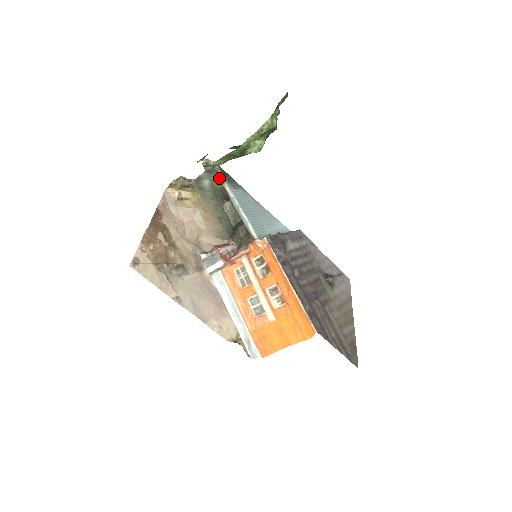
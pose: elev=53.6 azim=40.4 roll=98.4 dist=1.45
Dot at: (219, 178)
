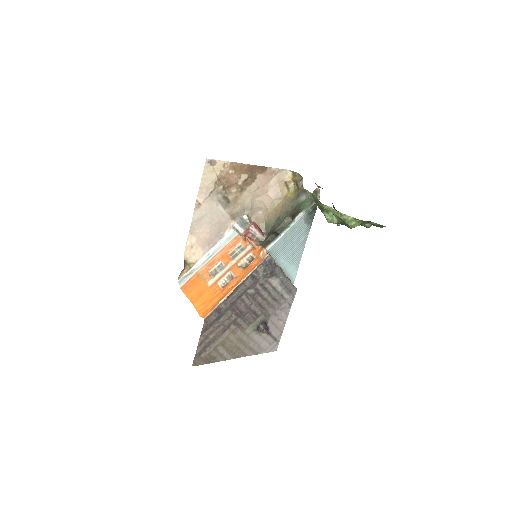
Dot at: (308, 205)
